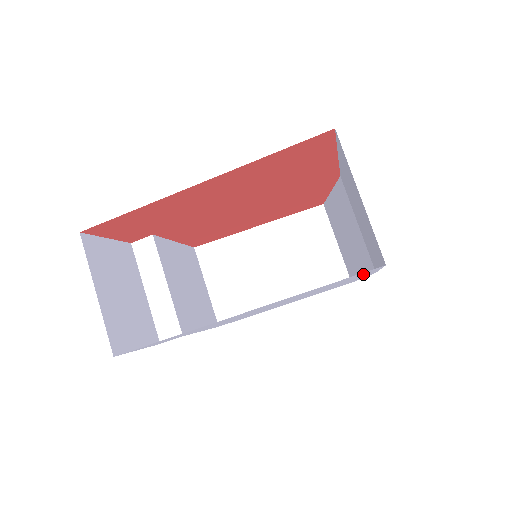
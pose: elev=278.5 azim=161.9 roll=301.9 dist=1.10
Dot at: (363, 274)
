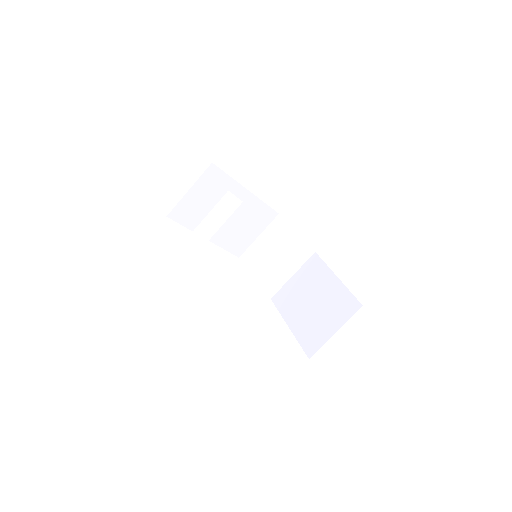
Dot at: occluded
